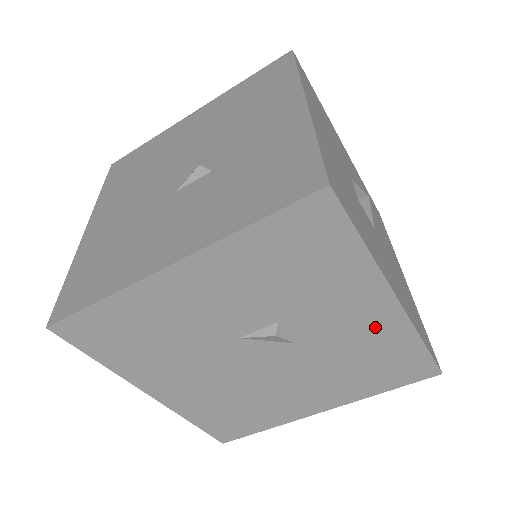
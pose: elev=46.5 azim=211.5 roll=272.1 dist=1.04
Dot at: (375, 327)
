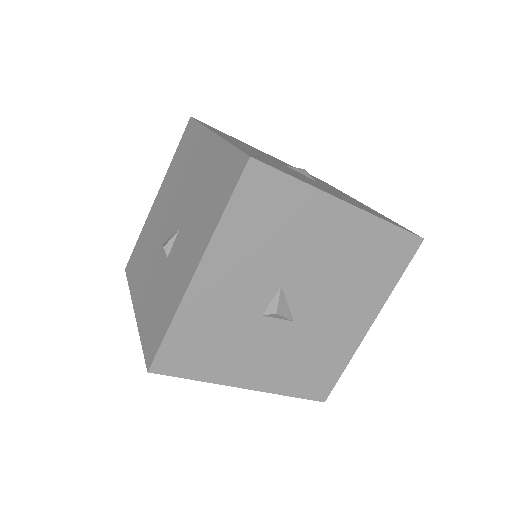
Dot at: occluded
